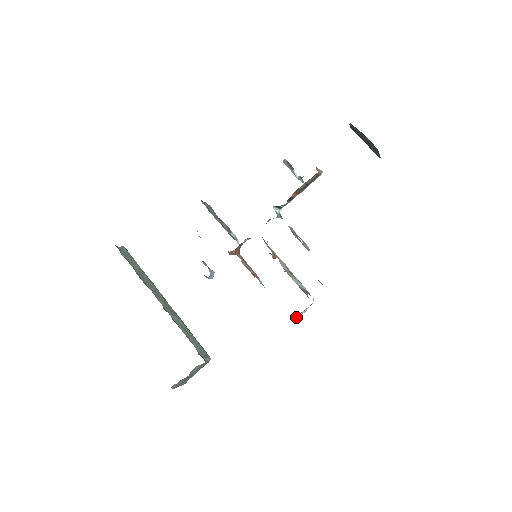
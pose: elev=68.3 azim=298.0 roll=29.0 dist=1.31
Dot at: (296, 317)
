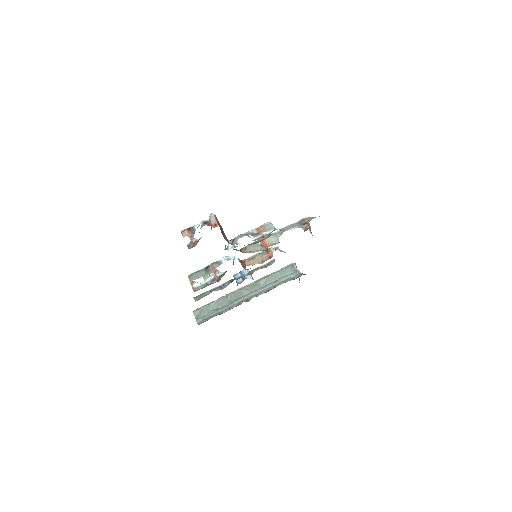
Dot at: (310, 230)
